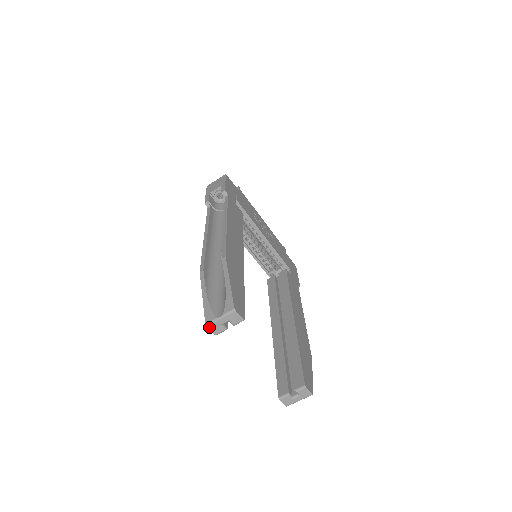
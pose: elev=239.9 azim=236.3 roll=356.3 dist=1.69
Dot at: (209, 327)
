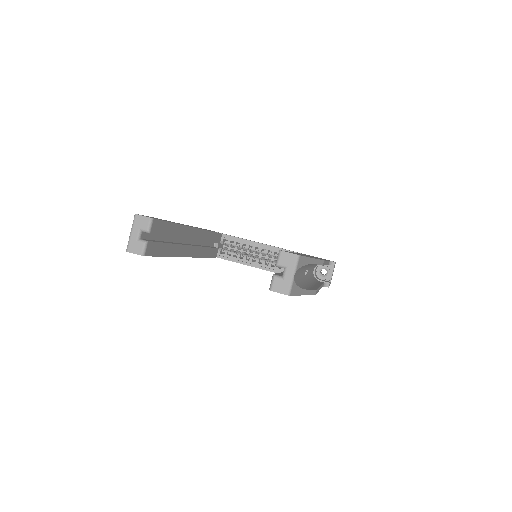
Dot at: (130, 251)
